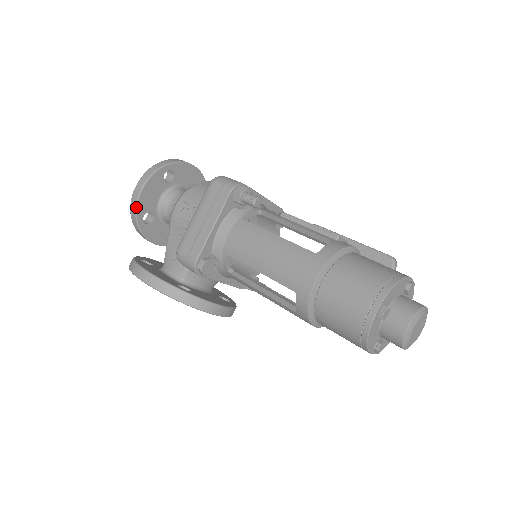
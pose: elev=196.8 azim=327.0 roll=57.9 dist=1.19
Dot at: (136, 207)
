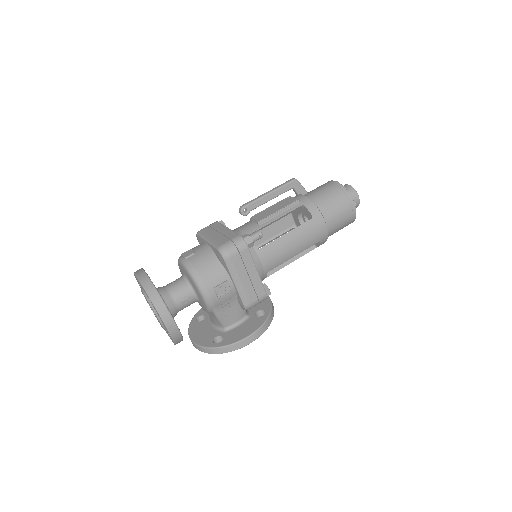
Dot at: (180, 333)
